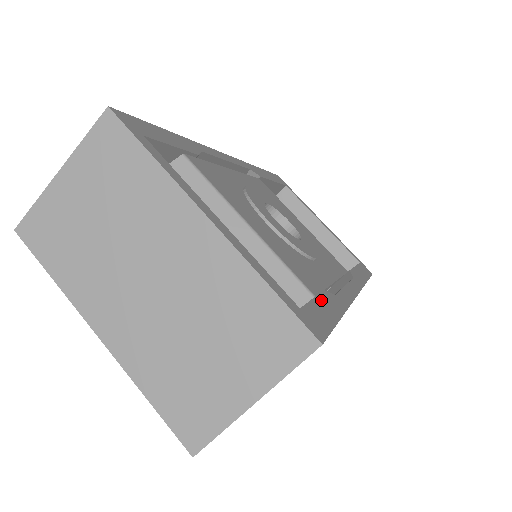
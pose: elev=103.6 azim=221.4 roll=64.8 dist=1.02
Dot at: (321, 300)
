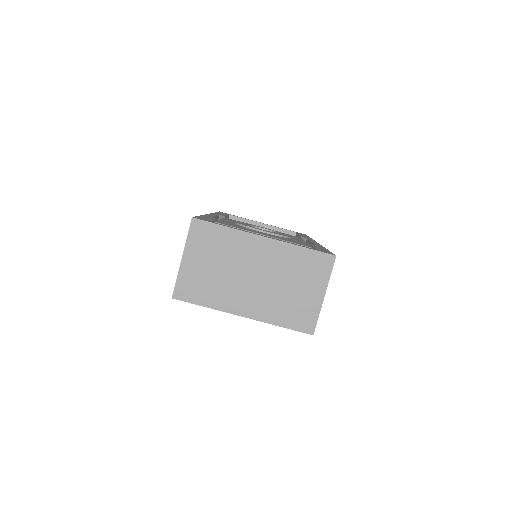
Dot at: occluded
